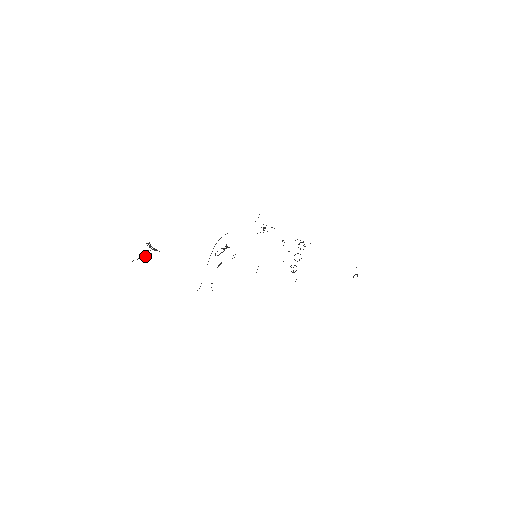
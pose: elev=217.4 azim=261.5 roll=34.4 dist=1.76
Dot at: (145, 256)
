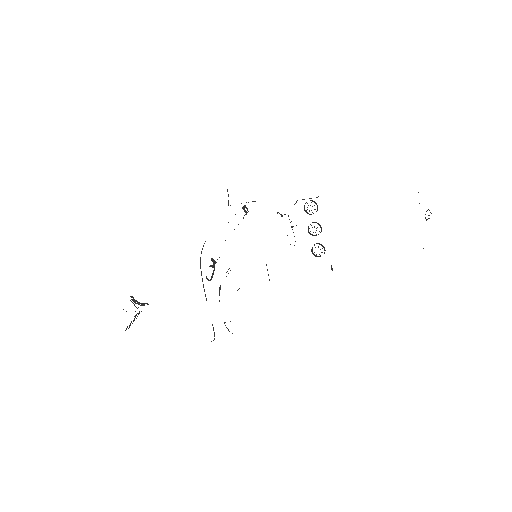
Dot at: (134, 318)
